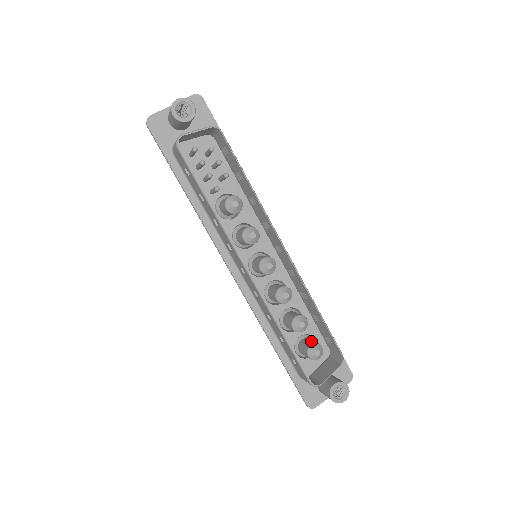
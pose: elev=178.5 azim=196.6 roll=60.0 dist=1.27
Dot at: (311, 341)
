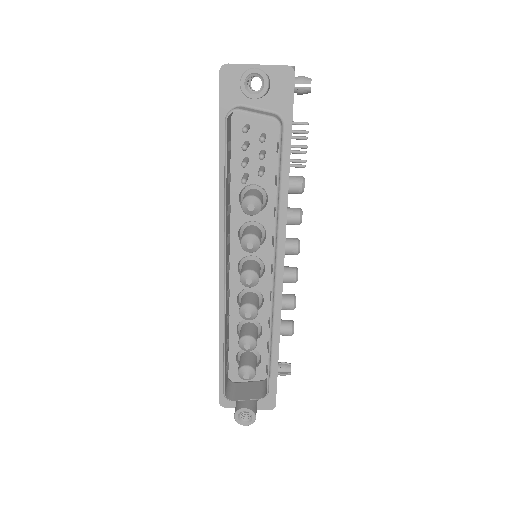
Dot at: (251, 361)
